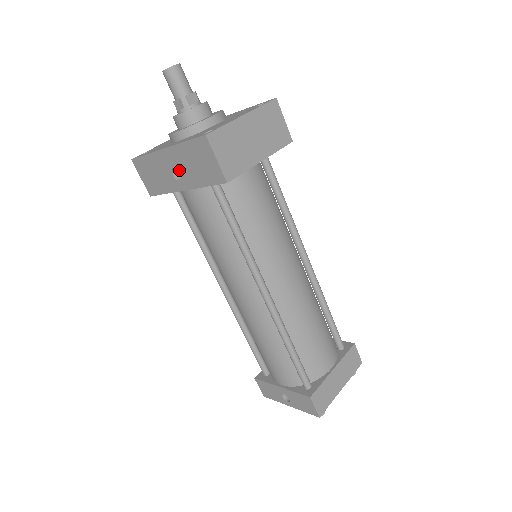
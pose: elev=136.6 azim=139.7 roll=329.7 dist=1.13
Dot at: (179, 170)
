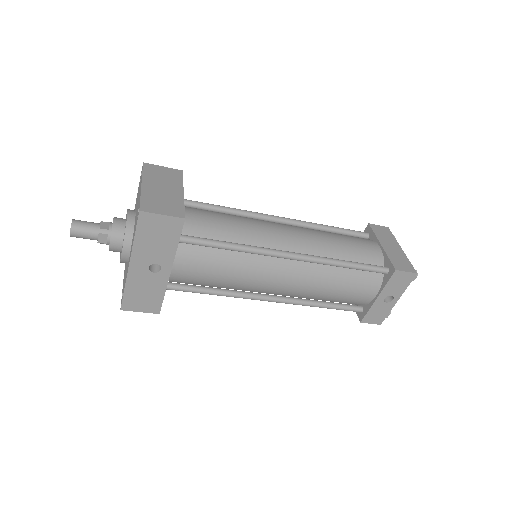
Dot at: (153, 262)
